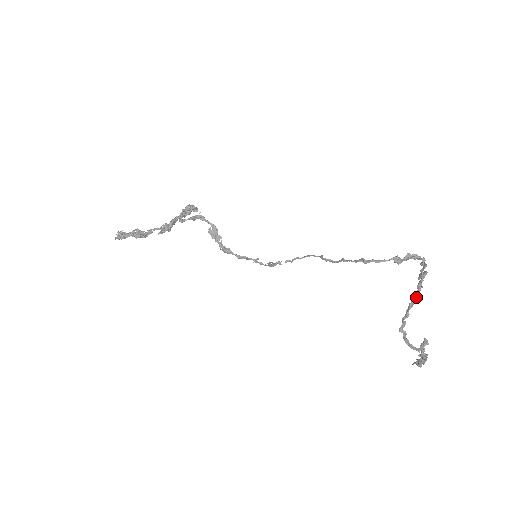
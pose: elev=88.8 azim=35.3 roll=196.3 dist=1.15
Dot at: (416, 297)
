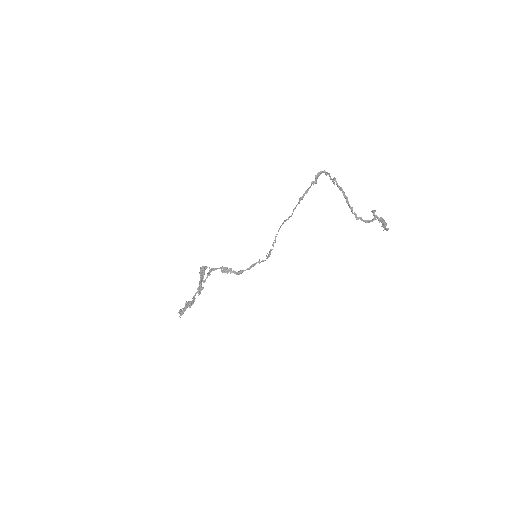
Dot at: (345, 195)
